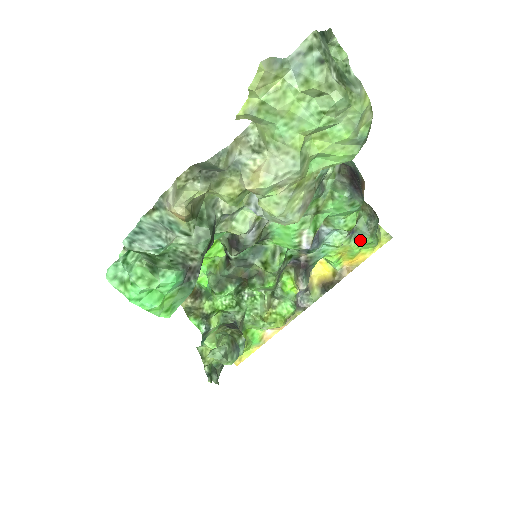
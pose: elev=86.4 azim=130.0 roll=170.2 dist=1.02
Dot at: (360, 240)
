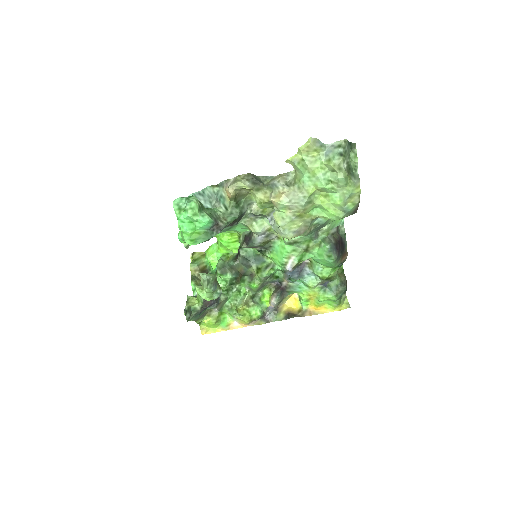
Dot at: (327, 294)
